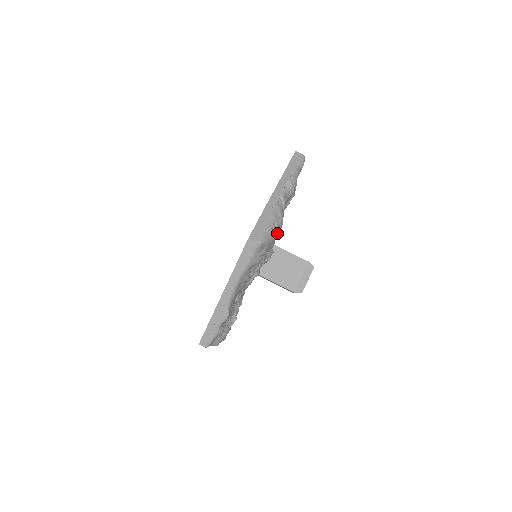
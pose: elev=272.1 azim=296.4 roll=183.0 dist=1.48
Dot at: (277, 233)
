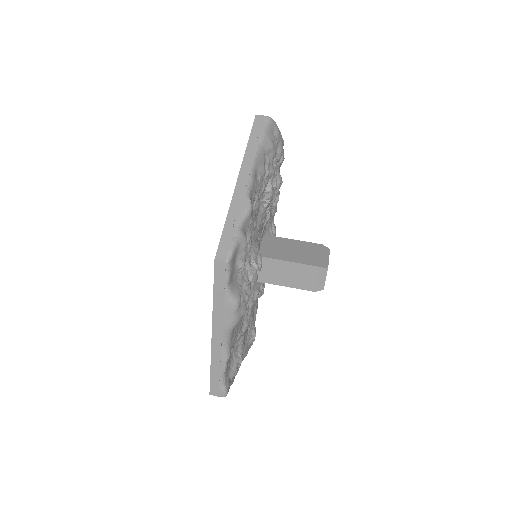
Dot at: occluded
